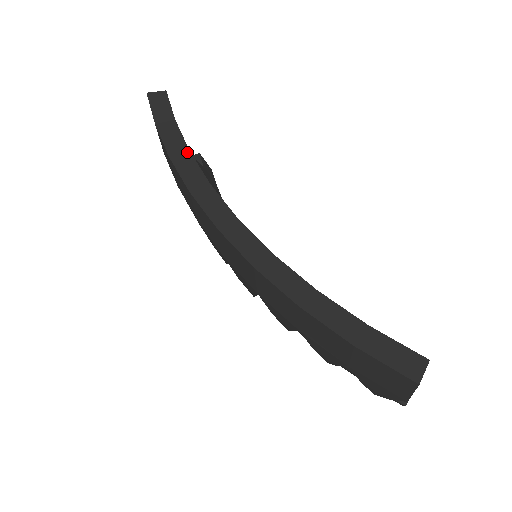
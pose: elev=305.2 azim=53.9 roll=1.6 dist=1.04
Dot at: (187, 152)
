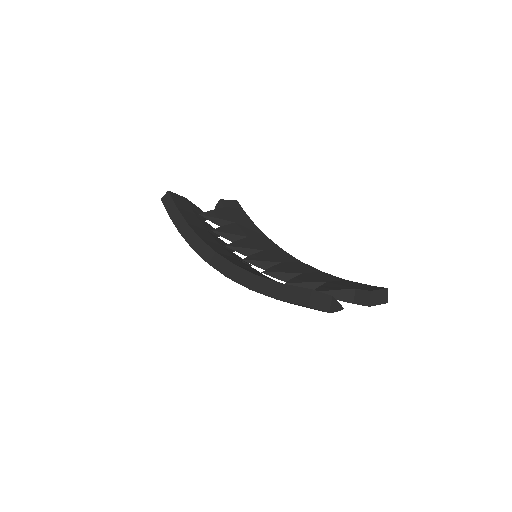
Dot at: (186, 225)
